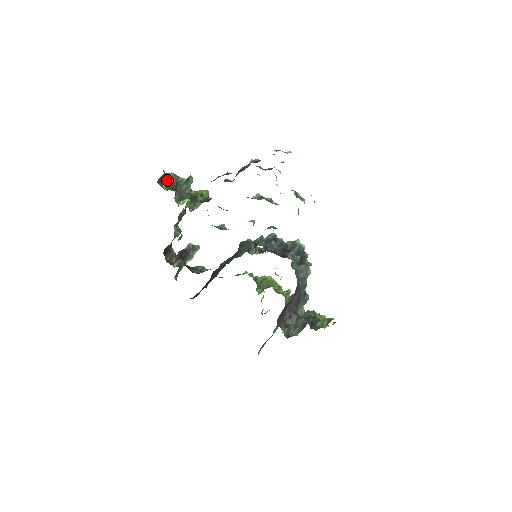
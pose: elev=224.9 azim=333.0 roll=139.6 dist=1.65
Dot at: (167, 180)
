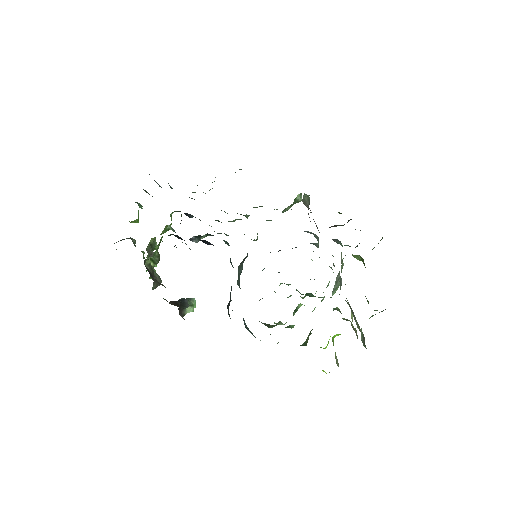
Dot at: occluded
